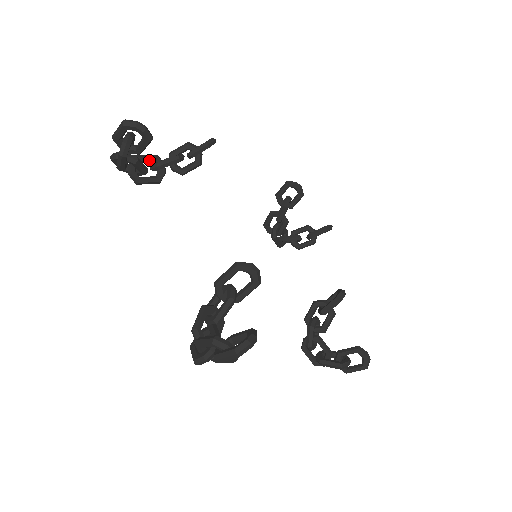
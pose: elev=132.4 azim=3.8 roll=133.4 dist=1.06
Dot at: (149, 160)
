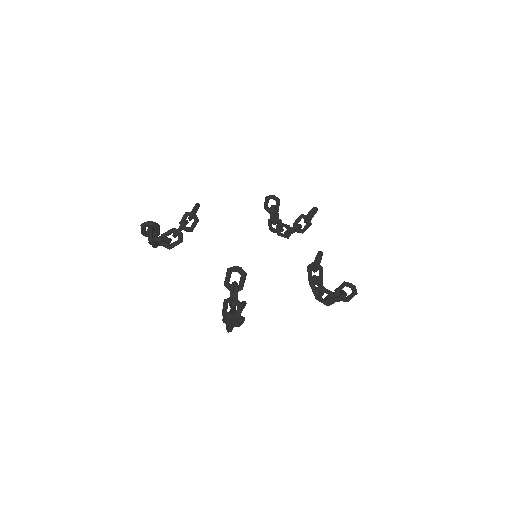
Dot at: (170, 233)
